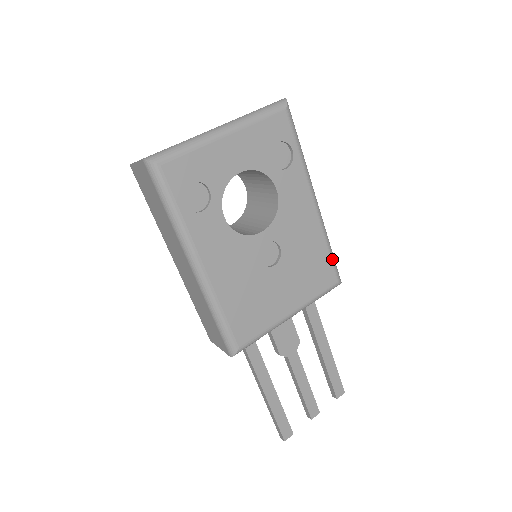
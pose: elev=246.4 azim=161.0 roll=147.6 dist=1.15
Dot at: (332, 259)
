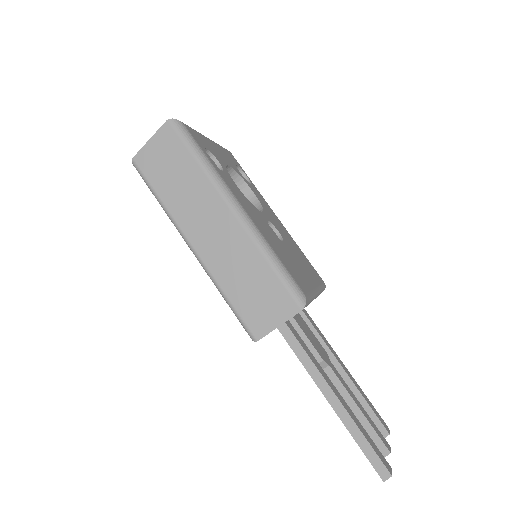
Dot at: occluded
